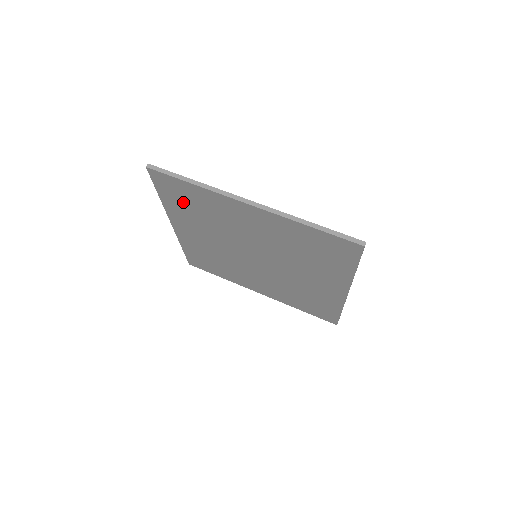
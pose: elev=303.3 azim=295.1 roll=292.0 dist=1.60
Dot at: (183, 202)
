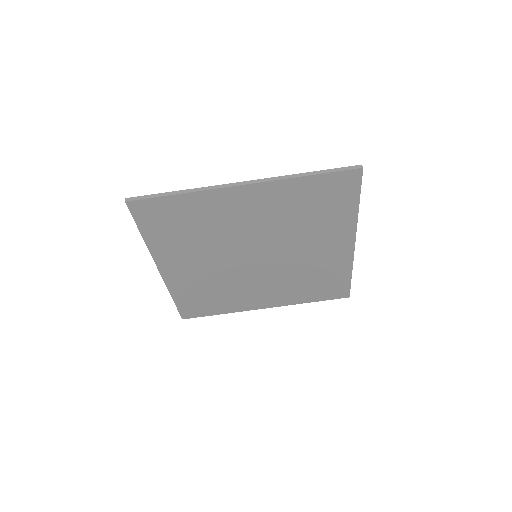
Dot at: (171, 227)
